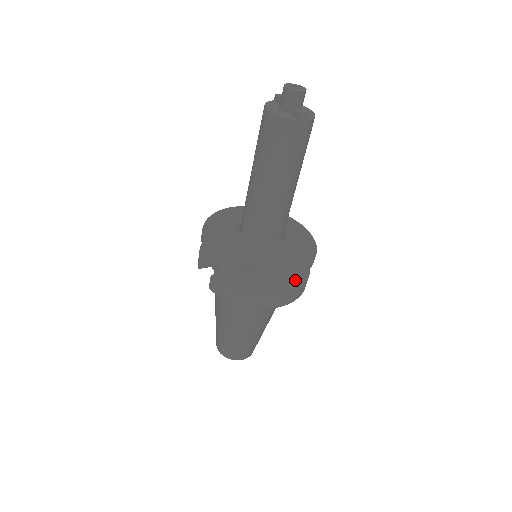
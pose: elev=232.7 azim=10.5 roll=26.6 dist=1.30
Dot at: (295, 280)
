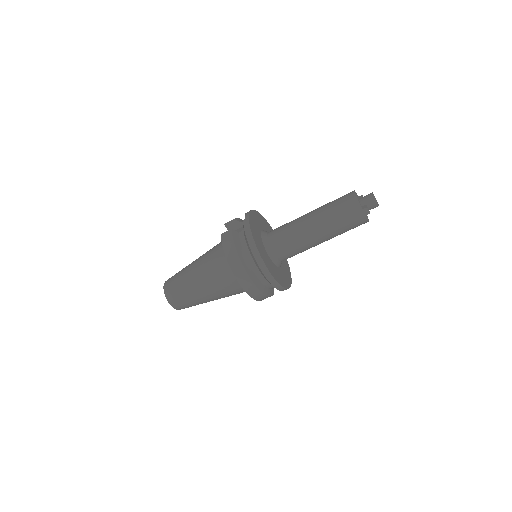
Dot at: (263, 285)
